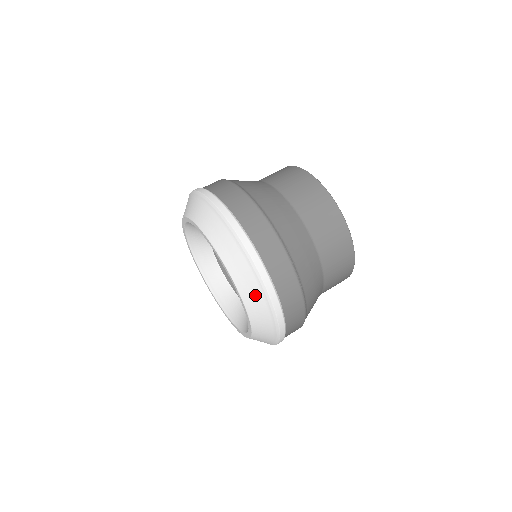
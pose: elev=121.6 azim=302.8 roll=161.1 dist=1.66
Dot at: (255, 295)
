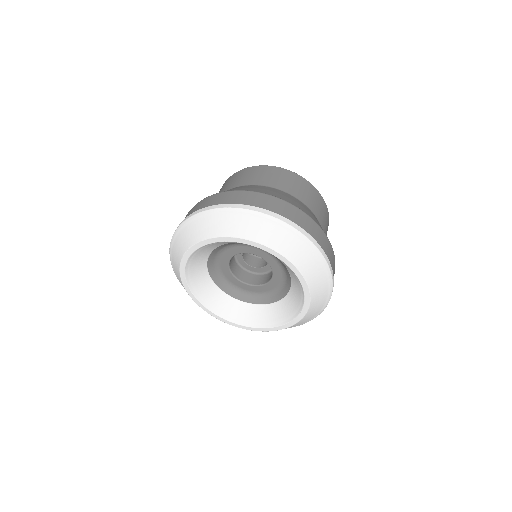
Dot at: (252, 225)
